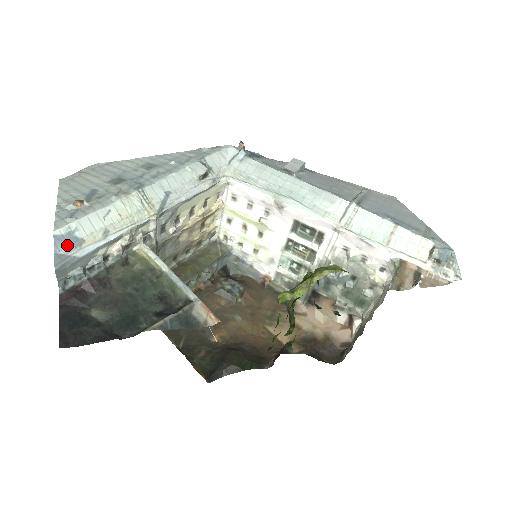
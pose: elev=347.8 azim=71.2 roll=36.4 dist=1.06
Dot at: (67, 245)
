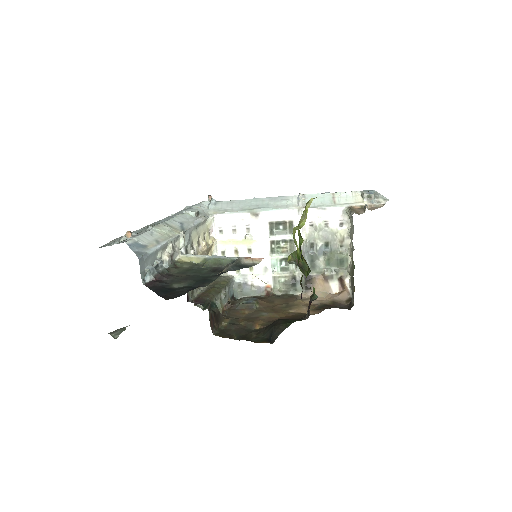
Dot at: (138, 248)
